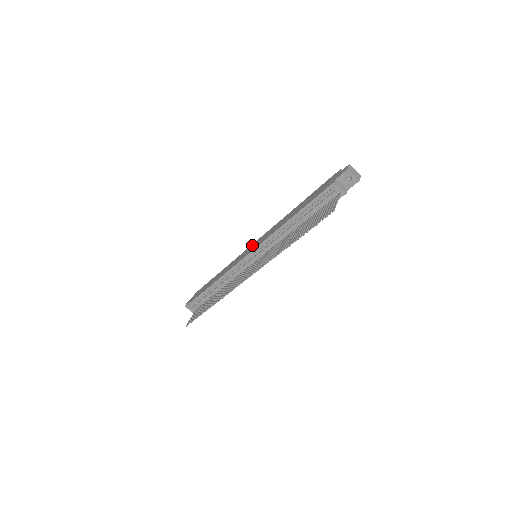
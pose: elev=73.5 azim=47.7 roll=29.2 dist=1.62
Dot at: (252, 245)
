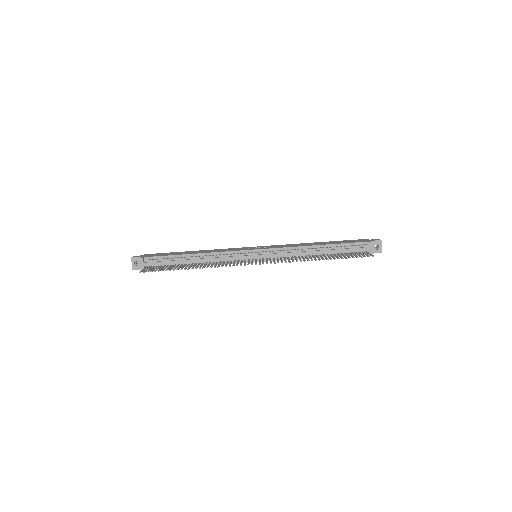
Dot at: (253, 247)
